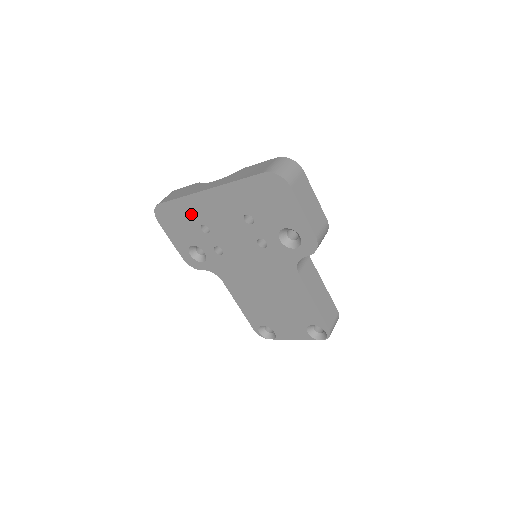
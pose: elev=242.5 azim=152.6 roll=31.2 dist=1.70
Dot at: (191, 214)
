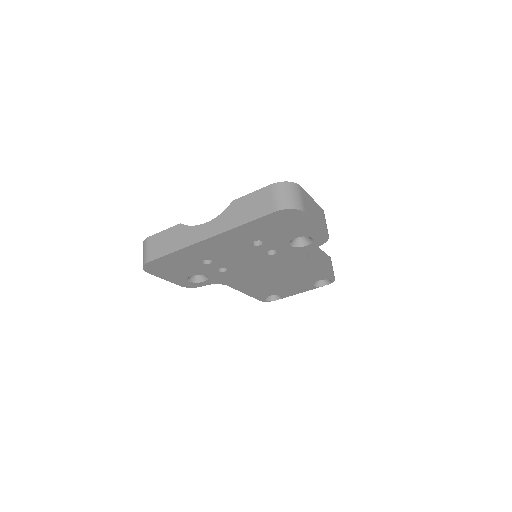
Dot at: (190, 258)
